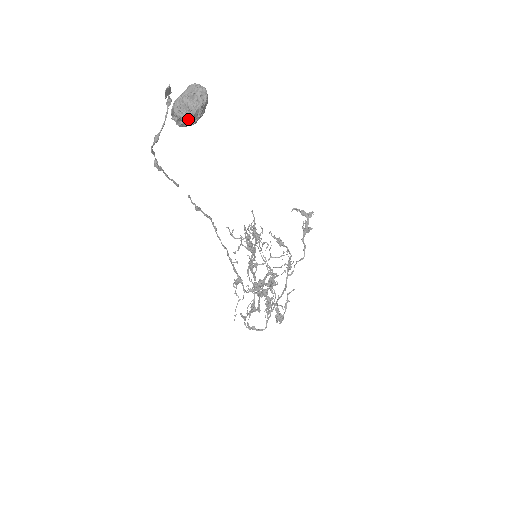
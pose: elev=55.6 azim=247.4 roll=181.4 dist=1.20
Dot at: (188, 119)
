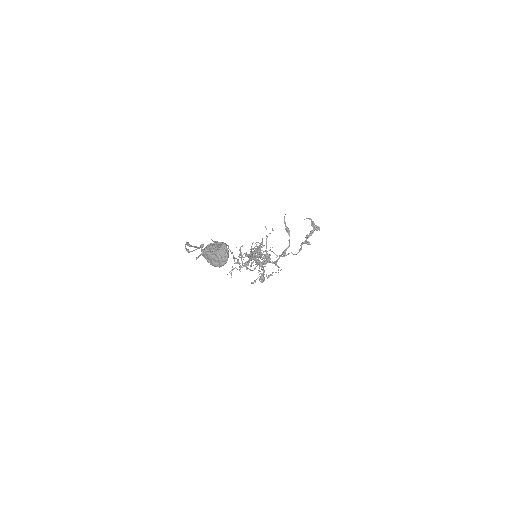
Dot at: (210, 263)
